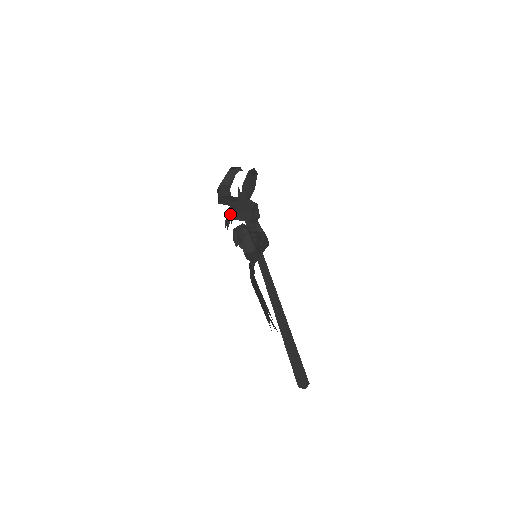
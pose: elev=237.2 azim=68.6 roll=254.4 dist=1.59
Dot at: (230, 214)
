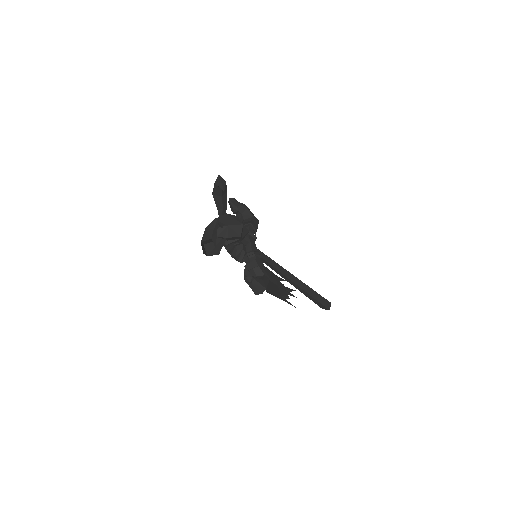
Dot at: occluded
